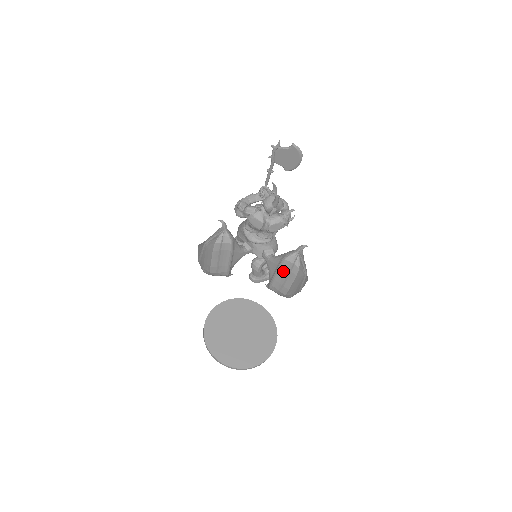
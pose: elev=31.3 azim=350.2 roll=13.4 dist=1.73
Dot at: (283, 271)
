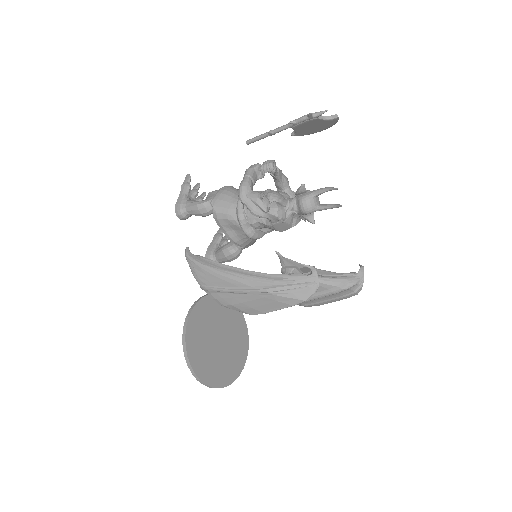
Dot at: (332, 295)
